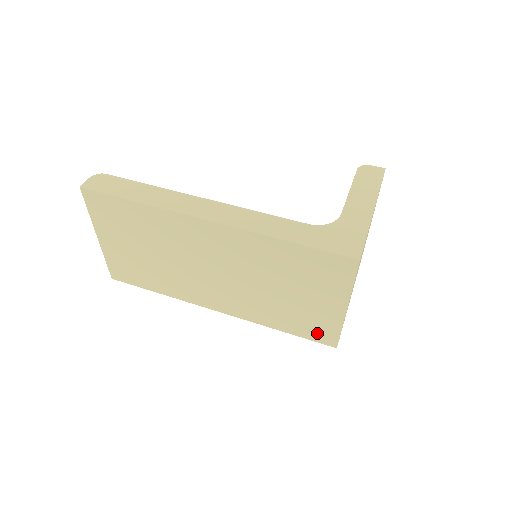
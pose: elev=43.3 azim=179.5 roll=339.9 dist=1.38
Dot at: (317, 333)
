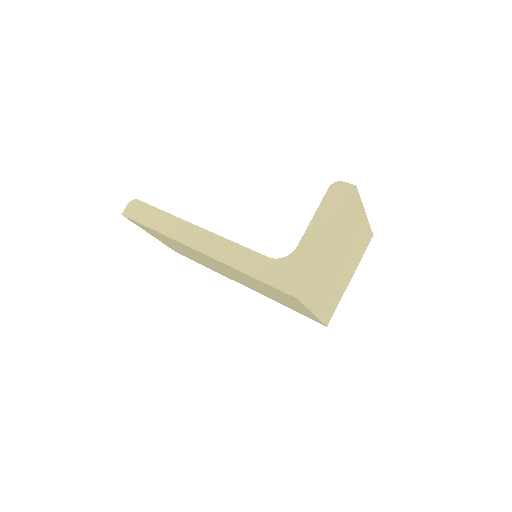
Dot at: (308, 316)
